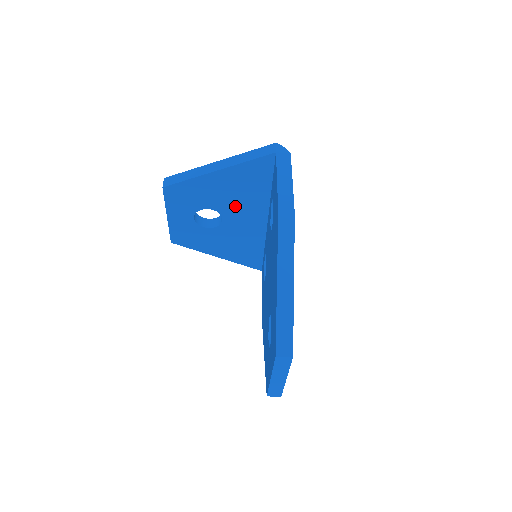
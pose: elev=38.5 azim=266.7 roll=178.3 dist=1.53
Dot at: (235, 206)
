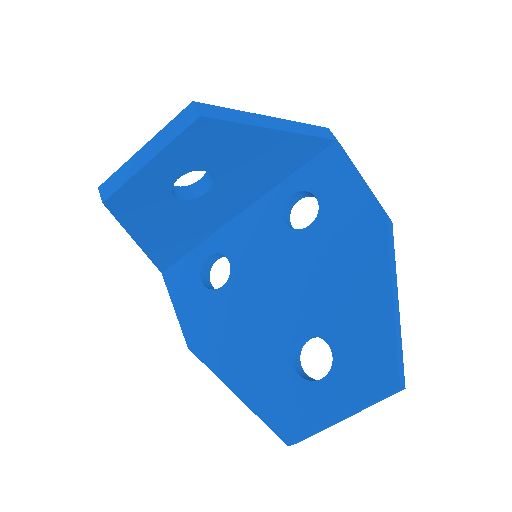
Dot at: (237, 182)
